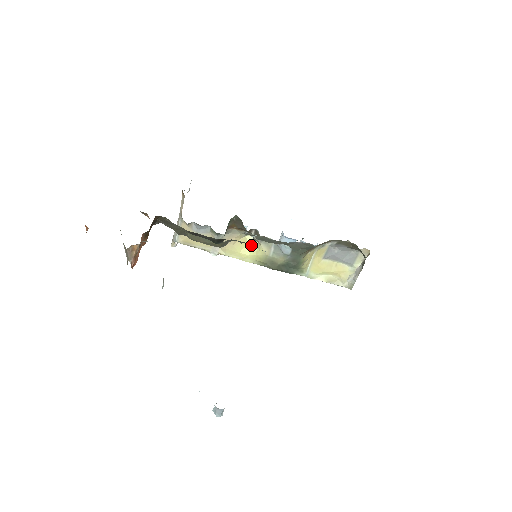
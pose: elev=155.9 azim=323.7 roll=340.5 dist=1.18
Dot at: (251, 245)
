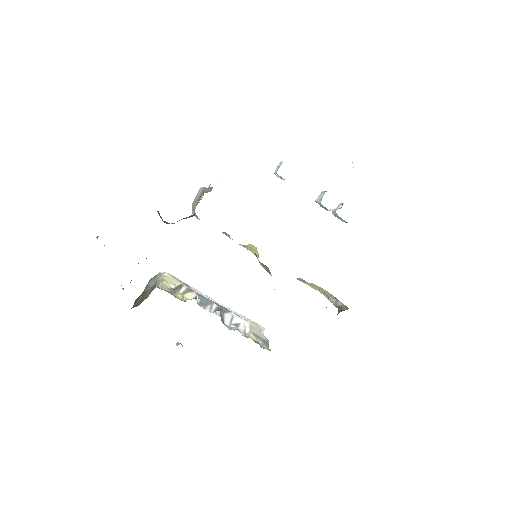
Dot at: (254, 250)
